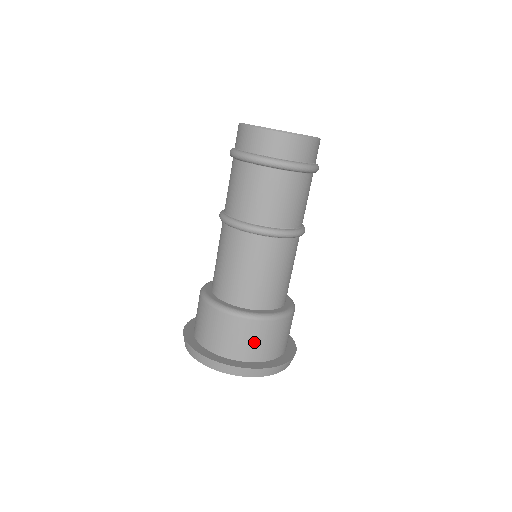
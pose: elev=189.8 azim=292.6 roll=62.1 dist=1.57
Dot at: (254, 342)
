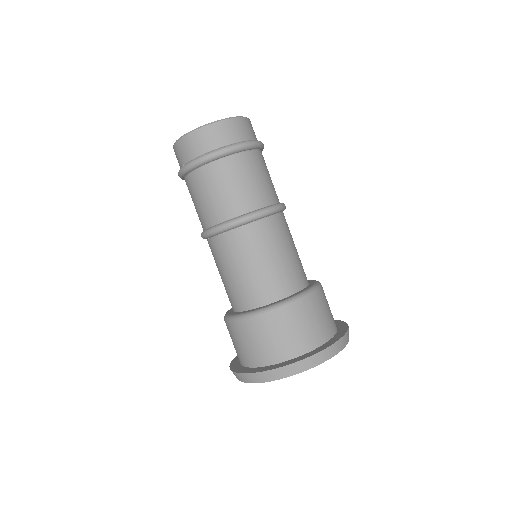
Dot at: (266, 341)
